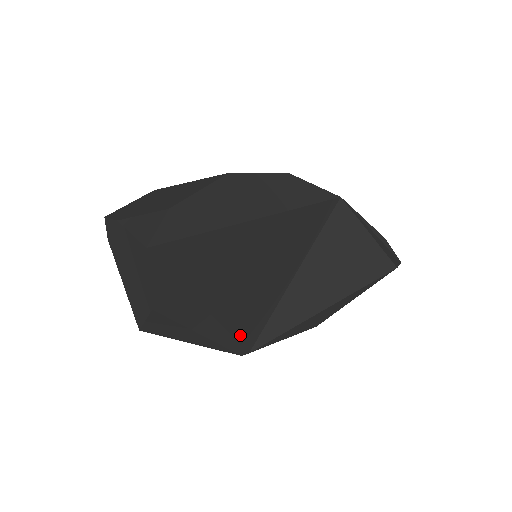
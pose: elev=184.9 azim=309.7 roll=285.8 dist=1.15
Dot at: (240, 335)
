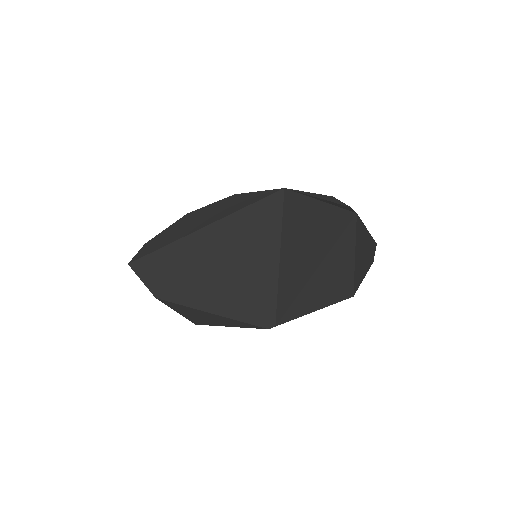
Dot at: (250, 311)
